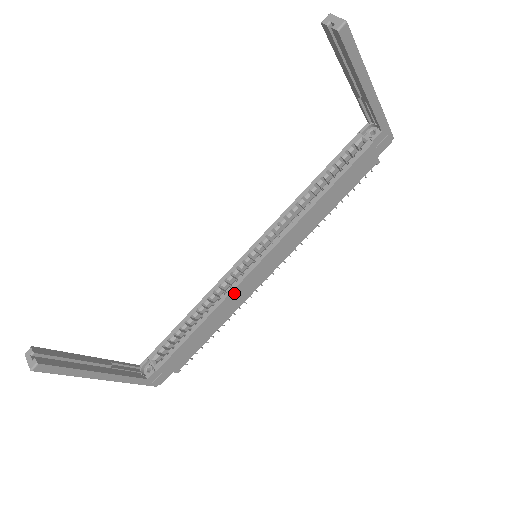
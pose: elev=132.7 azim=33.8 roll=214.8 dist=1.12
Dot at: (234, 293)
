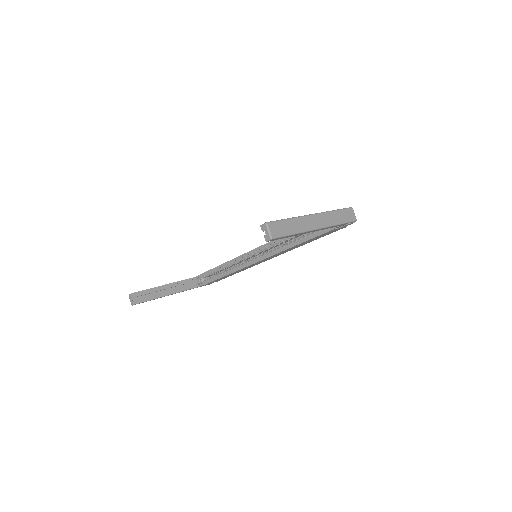
Dot at: (243, 268)
